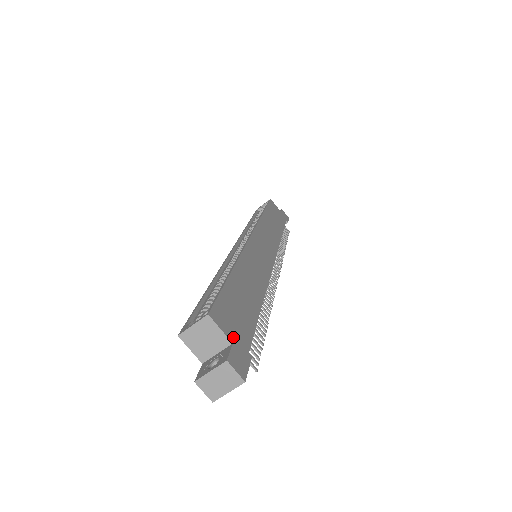
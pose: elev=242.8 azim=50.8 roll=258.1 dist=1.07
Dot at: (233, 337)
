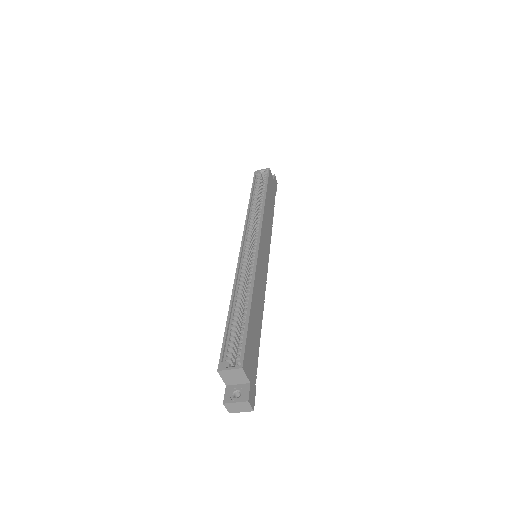
Dot at: (250, 377)
